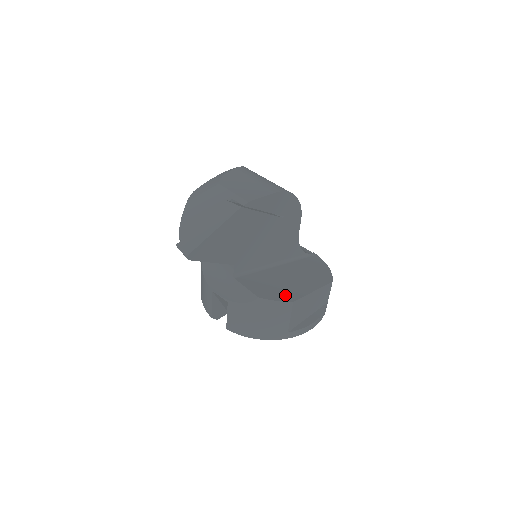
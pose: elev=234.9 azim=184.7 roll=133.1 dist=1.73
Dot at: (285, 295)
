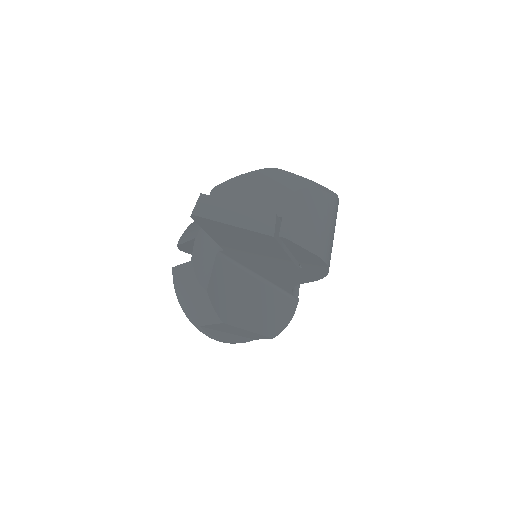
Dot at: (227, 311)
